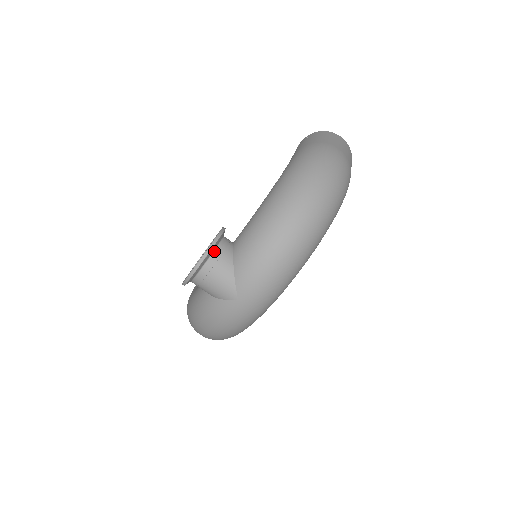
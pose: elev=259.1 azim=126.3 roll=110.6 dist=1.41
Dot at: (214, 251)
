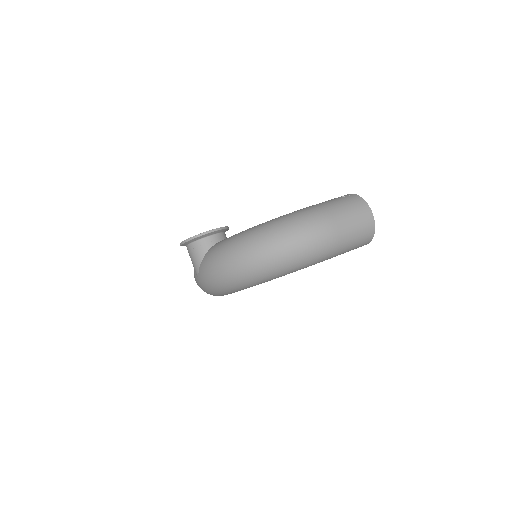
Dot at: (198, 240)
